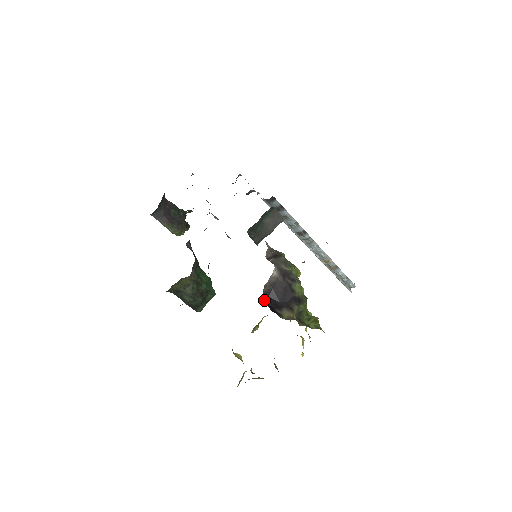
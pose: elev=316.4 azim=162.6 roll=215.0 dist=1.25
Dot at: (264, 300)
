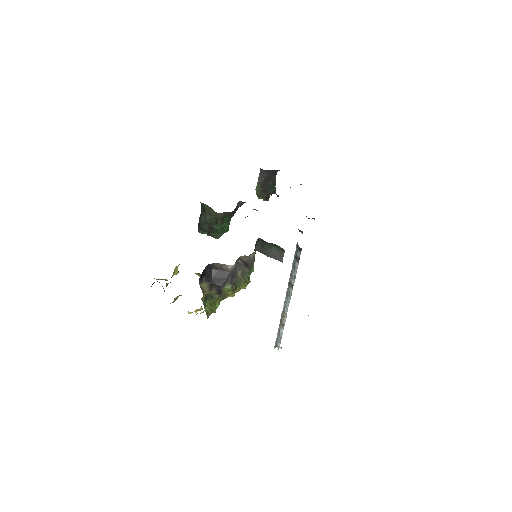
Dot at: (208, 267)
